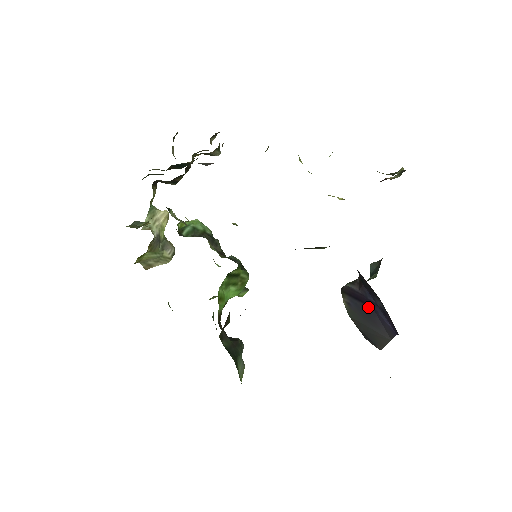
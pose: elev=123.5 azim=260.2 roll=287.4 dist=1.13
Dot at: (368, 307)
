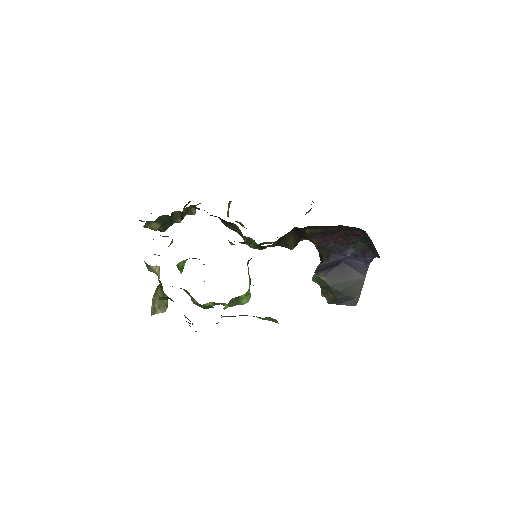
Dot at: (341, 265)
